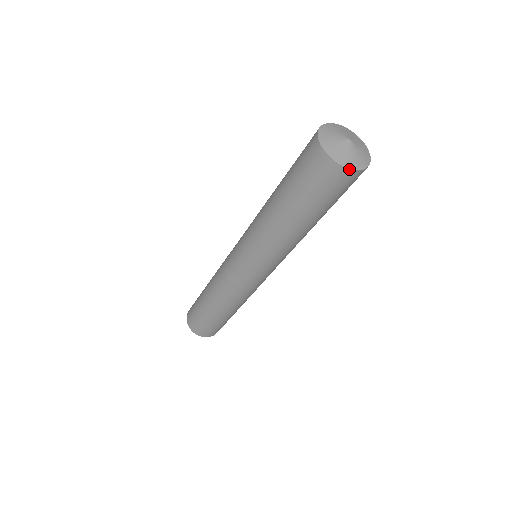
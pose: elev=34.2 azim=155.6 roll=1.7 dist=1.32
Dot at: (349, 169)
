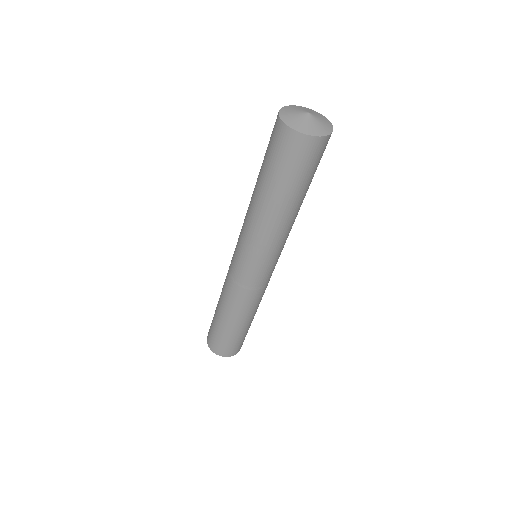
Dot at: (319, 137)
